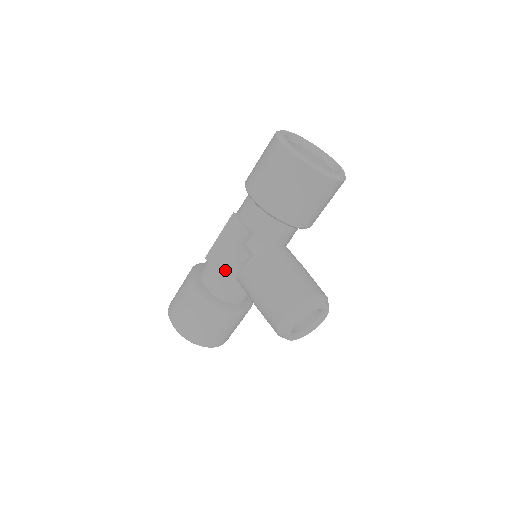
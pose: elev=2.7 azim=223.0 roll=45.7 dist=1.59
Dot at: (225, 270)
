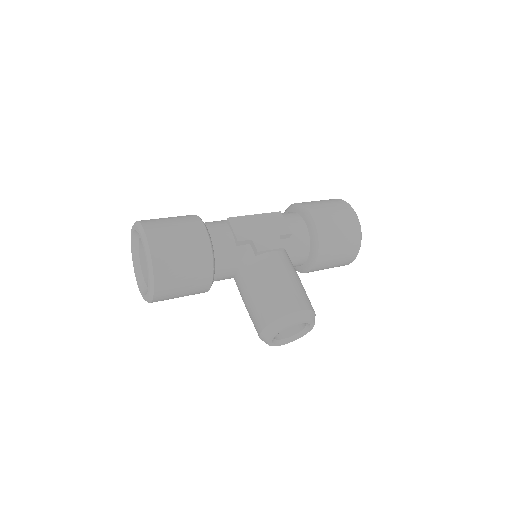
Dot at: (247, 241)
